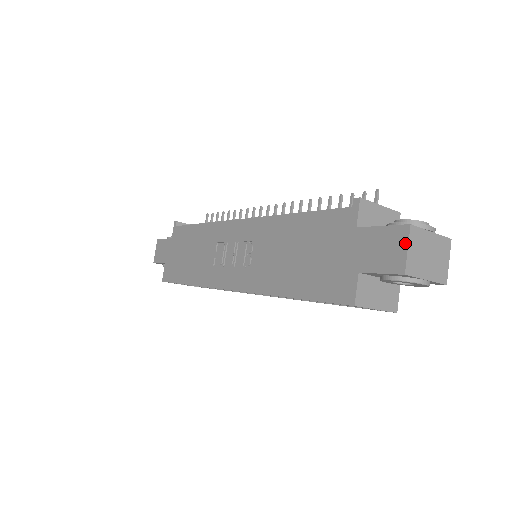
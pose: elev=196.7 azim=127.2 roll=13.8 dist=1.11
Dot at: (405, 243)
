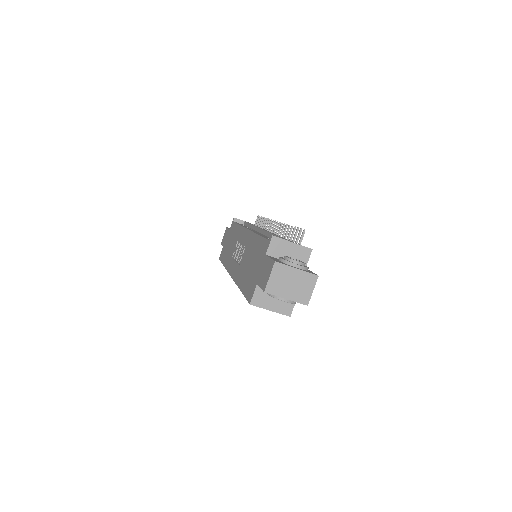
Dot at: (270, 272)
